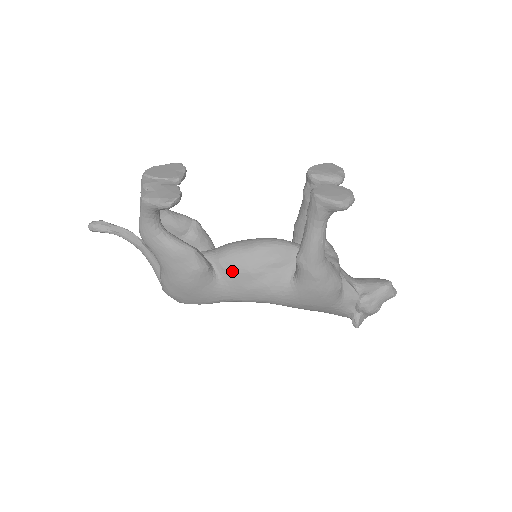
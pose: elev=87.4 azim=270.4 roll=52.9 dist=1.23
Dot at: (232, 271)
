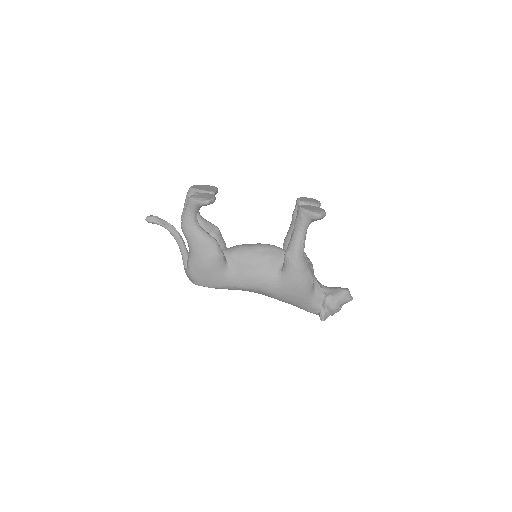
Dot at: (239, 262)
